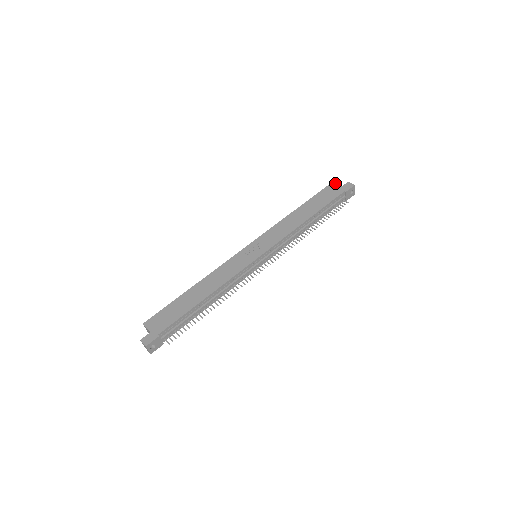
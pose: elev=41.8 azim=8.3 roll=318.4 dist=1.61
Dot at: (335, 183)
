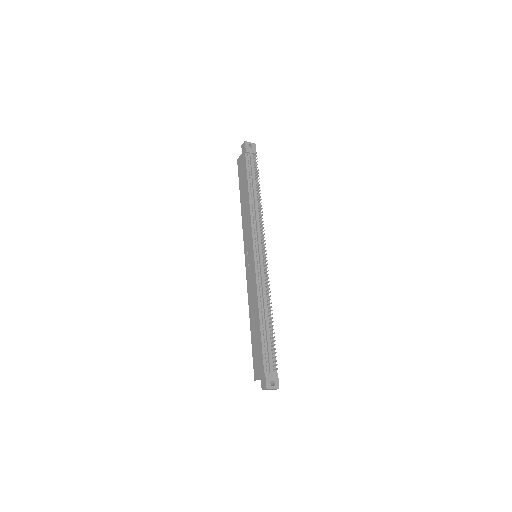
Dot at: (238, 158)
